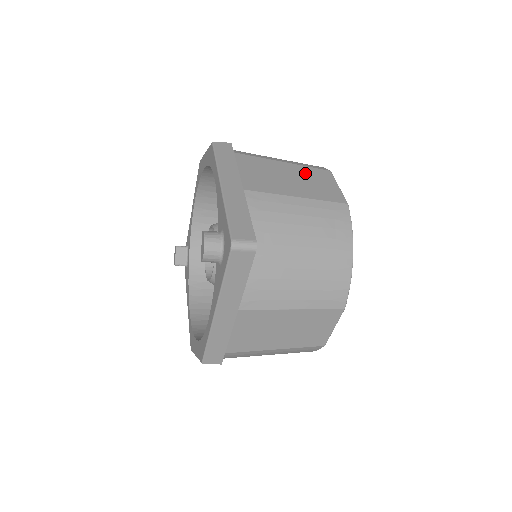
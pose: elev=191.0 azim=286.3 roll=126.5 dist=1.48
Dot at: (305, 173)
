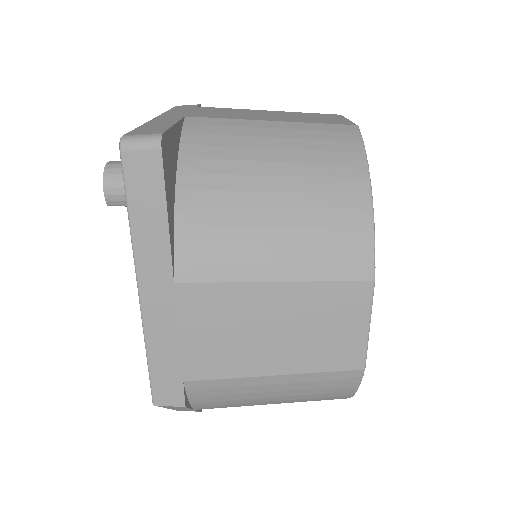
Dot at: (297, 114)
